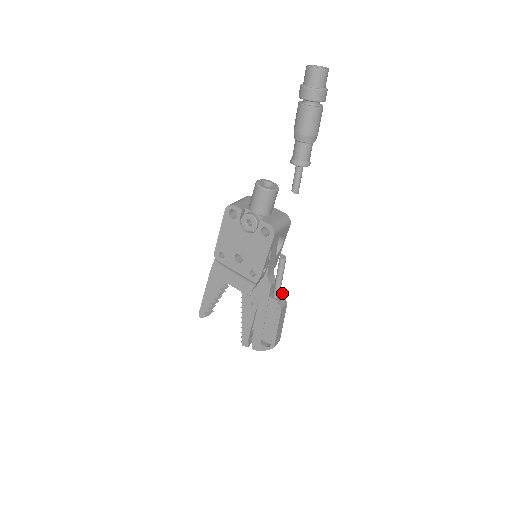
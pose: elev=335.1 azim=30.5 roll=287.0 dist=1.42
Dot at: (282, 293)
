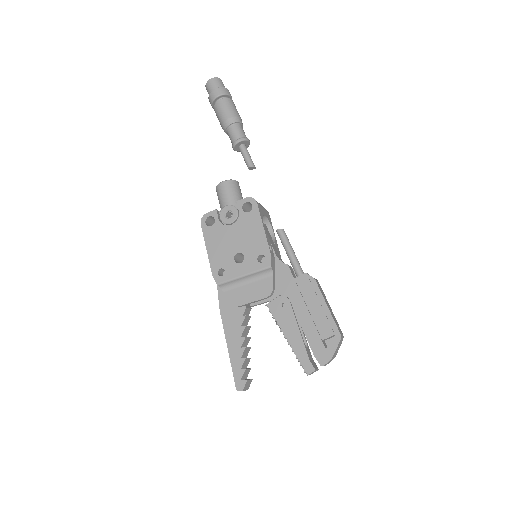
Dot at: occluded
